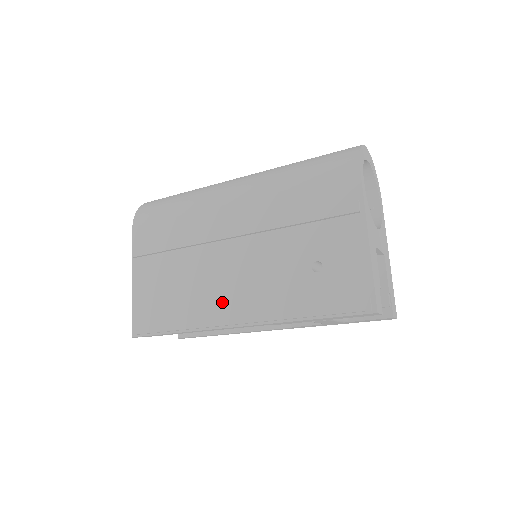
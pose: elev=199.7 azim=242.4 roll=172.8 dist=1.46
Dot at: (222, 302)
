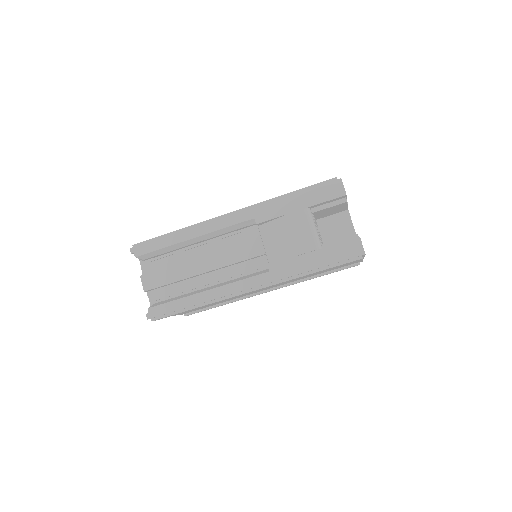
Dot at: occluded
